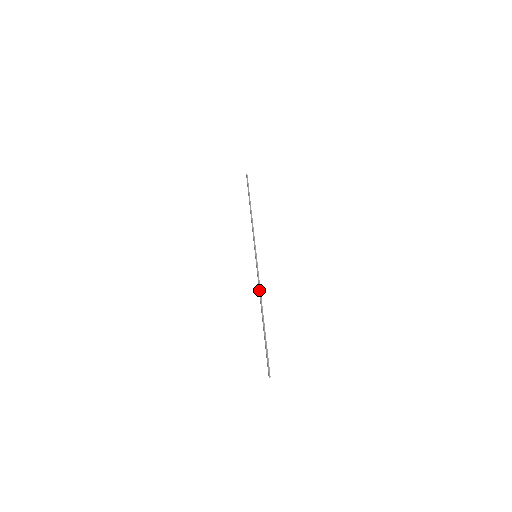
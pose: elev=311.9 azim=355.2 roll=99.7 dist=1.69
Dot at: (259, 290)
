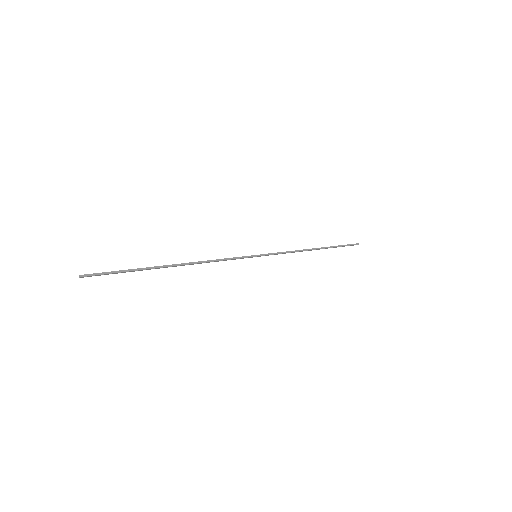
Dot at: (208, 261)
